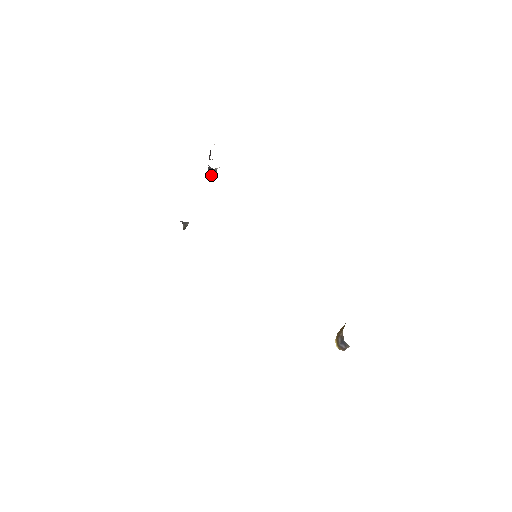
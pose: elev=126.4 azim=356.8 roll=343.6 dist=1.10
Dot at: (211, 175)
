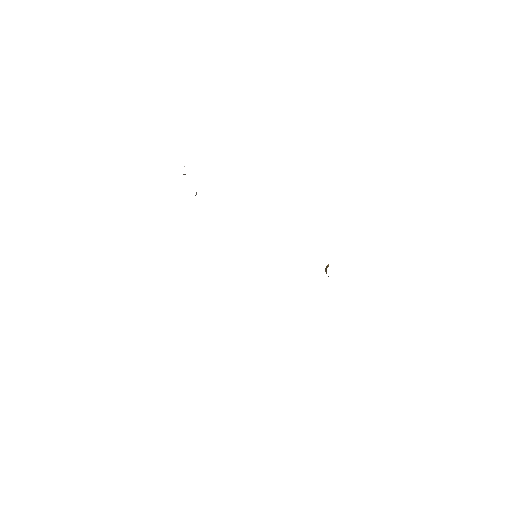
Dot at: occluded
